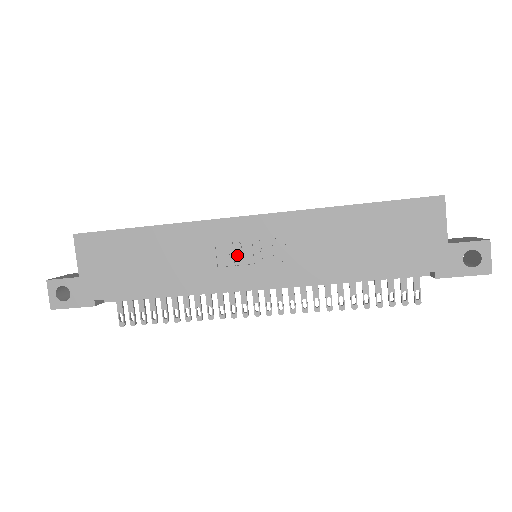
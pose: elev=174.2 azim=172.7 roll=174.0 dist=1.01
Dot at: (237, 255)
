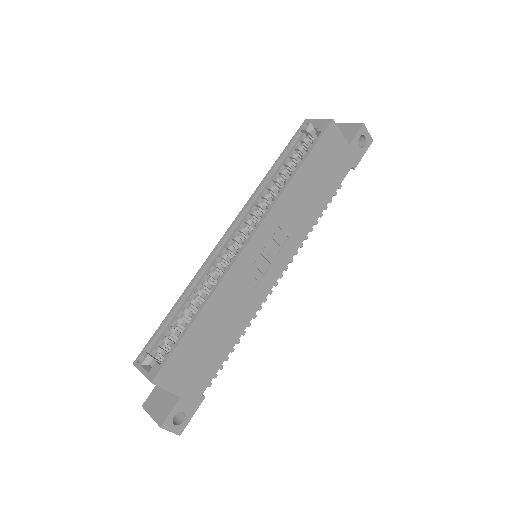
Dot at: (260, 269)
